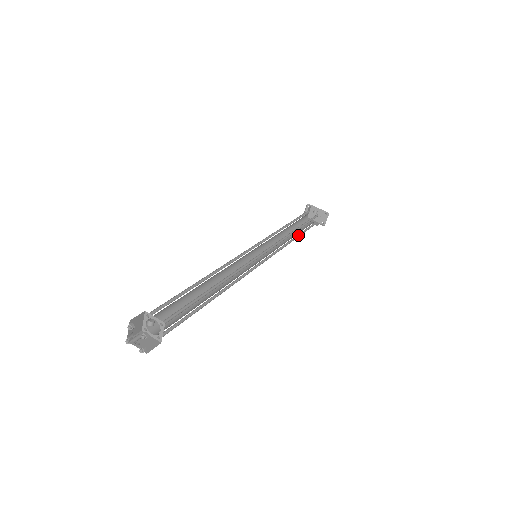
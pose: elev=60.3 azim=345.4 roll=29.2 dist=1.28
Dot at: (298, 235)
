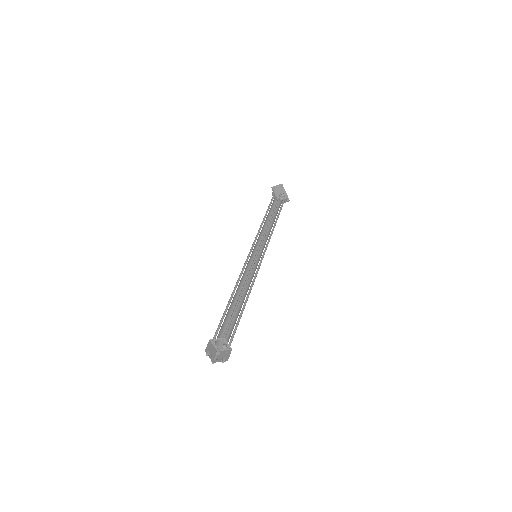
Dot at: (269, 219)
